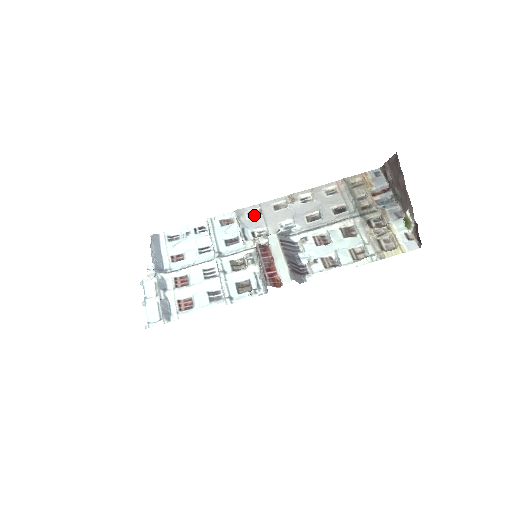
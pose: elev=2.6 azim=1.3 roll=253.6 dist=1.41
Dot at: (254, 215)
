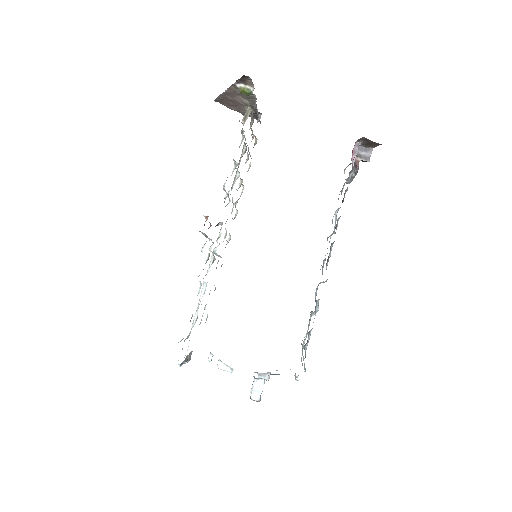
Dot at: occluded
